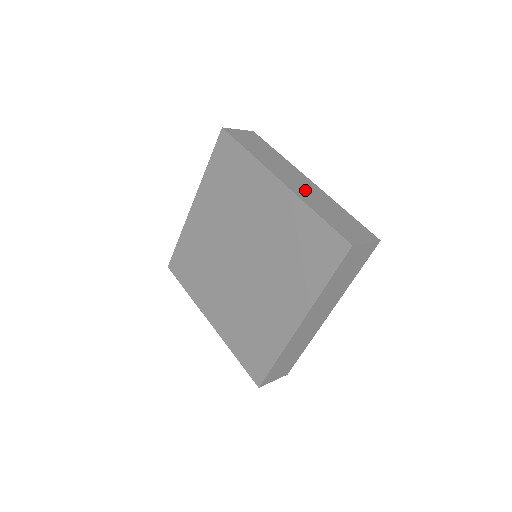
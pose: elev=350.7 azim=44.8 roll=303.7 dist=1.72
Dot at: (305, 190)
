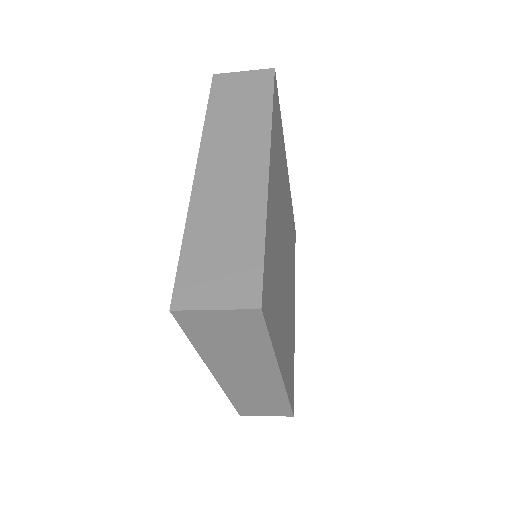
Dot at: occluded
